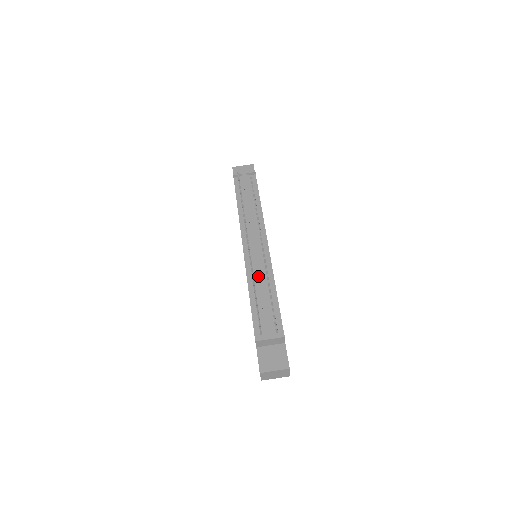
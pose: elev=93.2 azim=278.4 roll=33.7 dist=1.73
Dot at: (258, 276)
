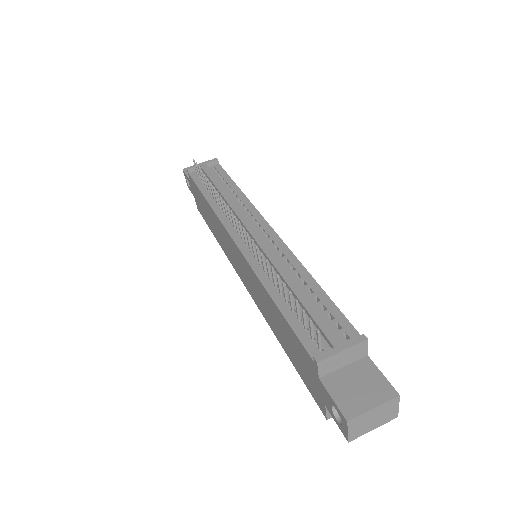
Dot at: (276, 267)
